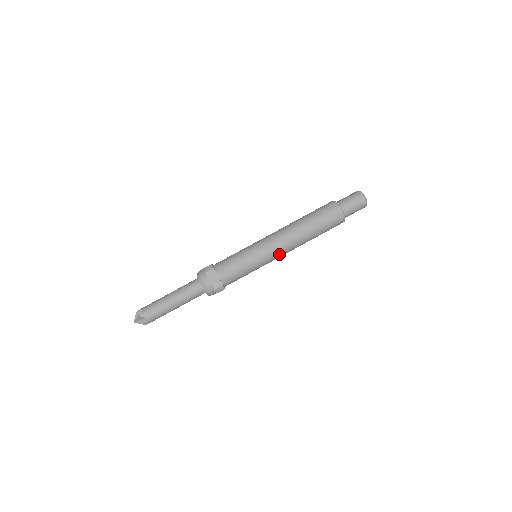
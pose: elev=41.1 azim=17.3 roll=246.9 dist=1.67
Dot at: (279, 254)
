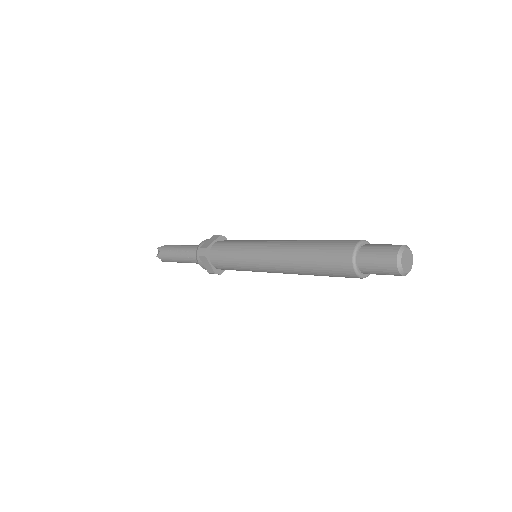
Dot at: (275, 272)
